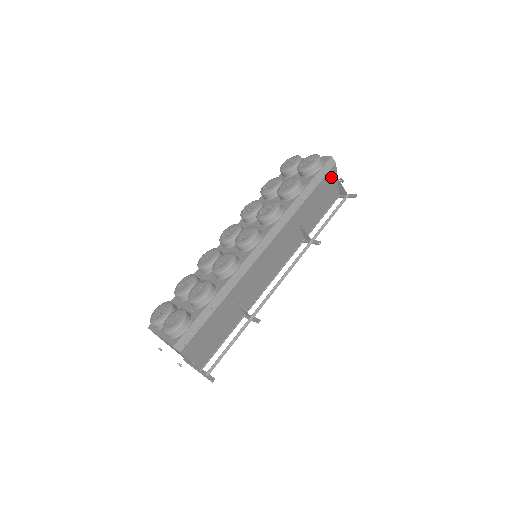
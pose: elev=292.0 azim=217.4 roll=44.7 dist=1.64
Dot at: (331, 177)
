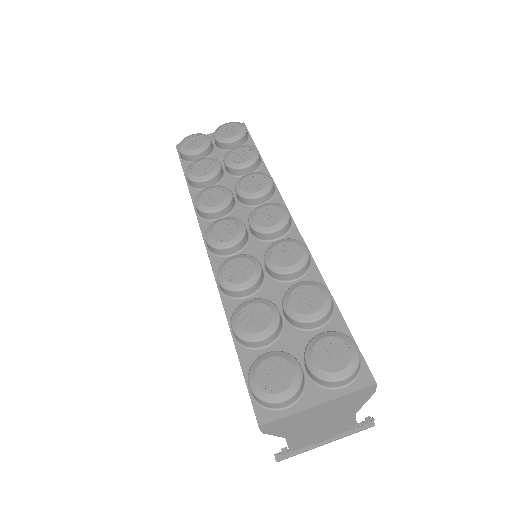
Dot at: occluded
